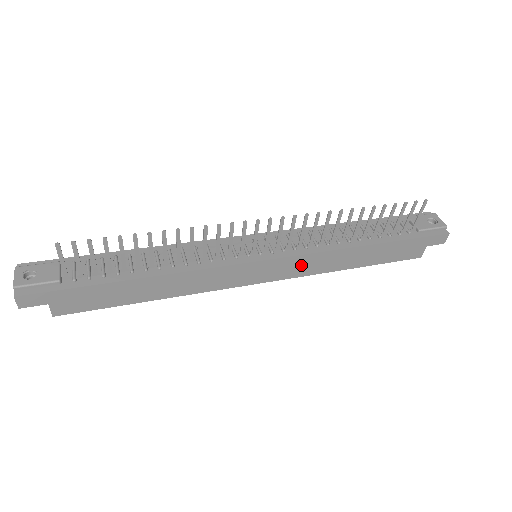
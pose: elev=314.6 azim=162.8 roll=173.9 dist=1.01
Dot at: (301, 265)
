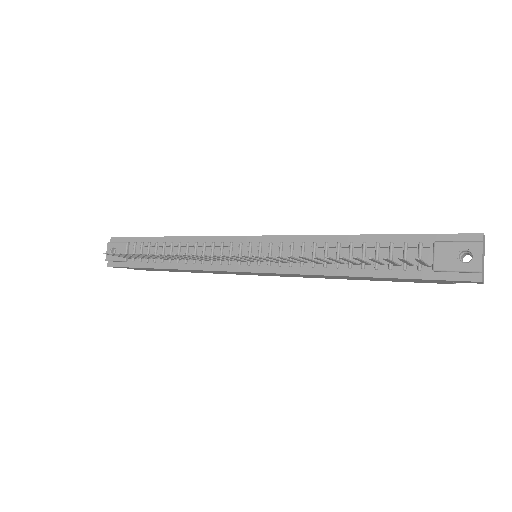
Dot at: (292, 275)
